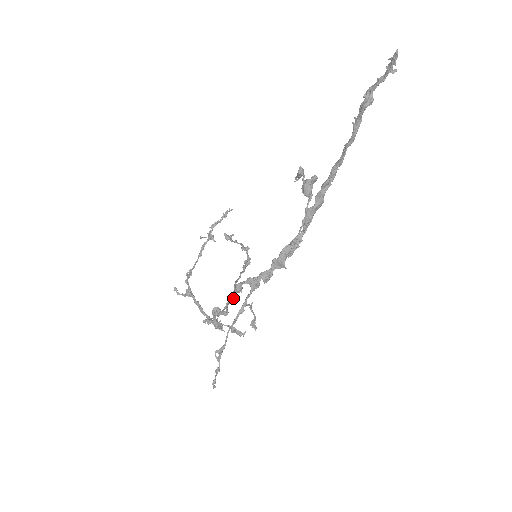
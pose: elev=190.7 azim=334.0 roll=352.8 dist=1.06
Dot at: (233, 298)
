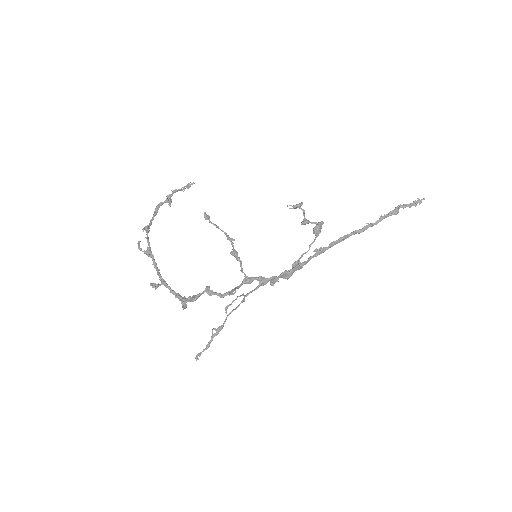
Dot at: occluded
